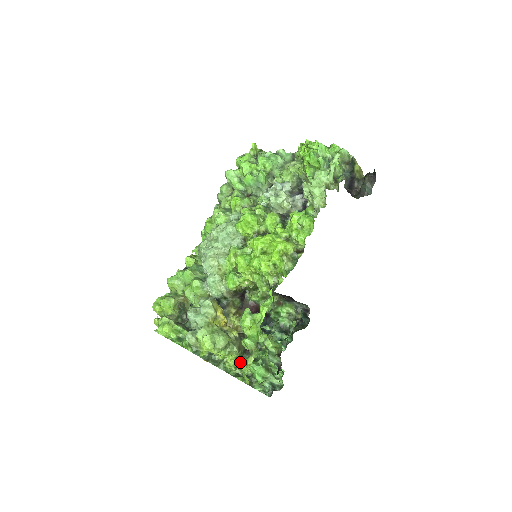
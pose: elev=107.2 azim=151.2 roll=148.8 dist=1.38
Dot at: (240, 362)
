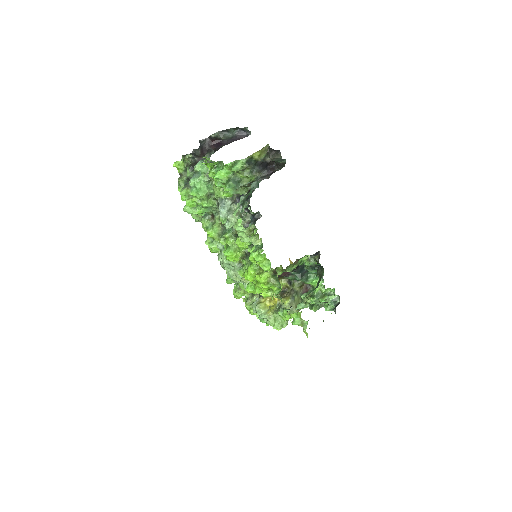
Dot at: occluded
